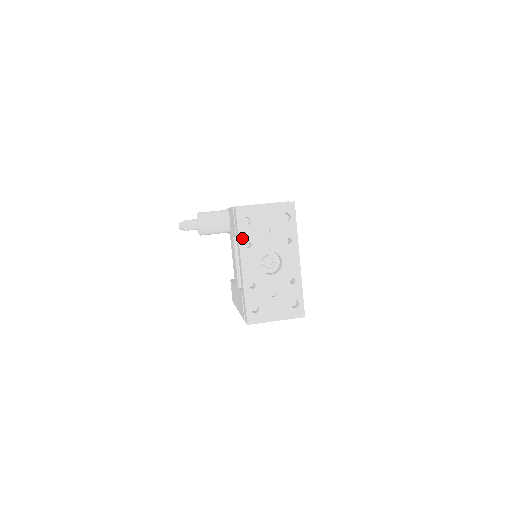
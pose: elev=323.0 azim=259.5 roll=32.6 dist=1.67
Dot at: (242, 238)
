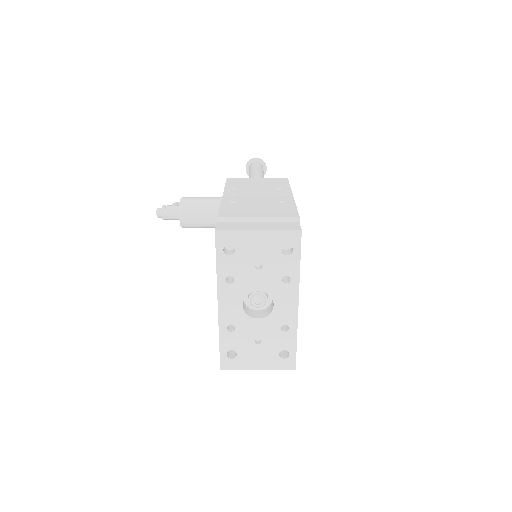
Dot at: (221, 271)
